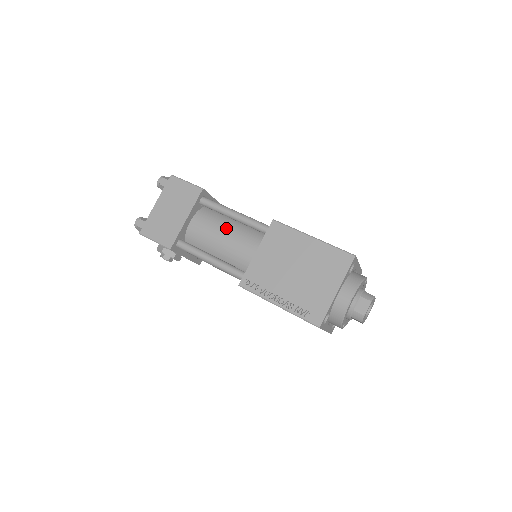
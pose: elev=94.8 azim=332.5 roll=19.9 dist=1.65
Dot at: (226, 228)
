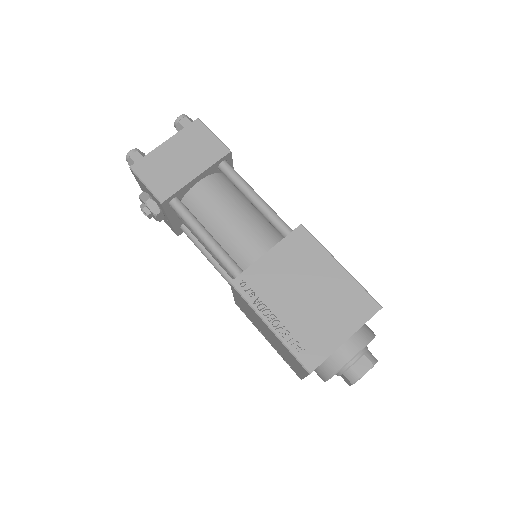
Dot at: (239, 209)
